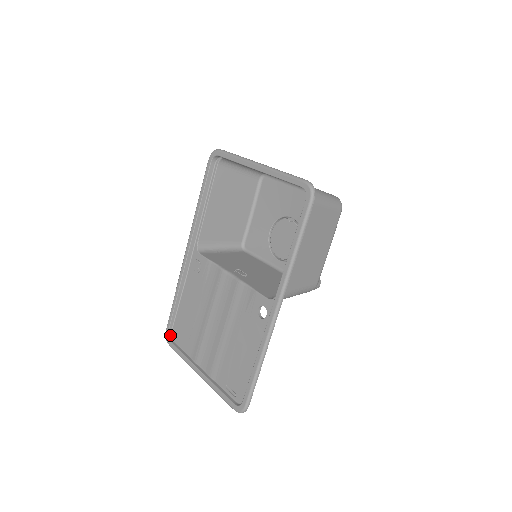
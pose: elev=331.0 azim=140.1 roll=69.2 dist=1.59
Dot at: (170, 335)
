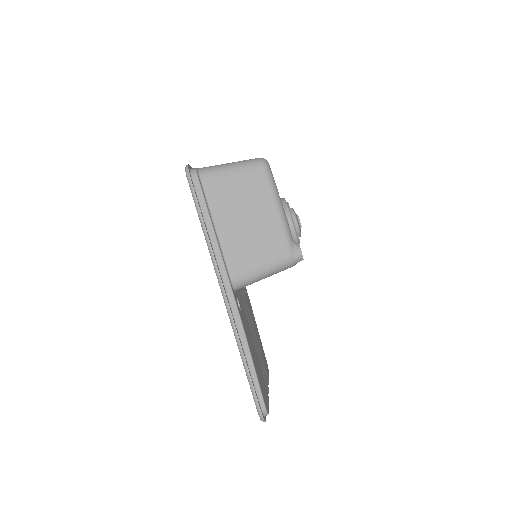
Dot at: occluded
